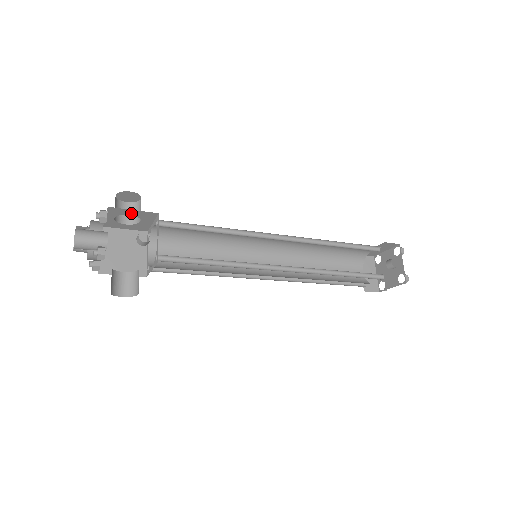
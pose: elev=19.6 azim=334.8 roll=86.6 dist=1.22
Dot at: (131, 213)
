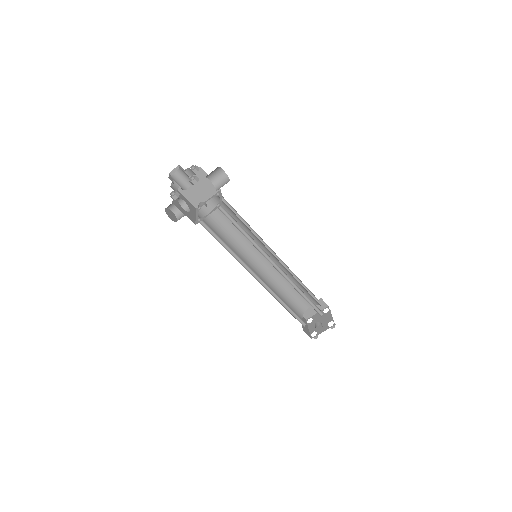
Dot at: occluded
